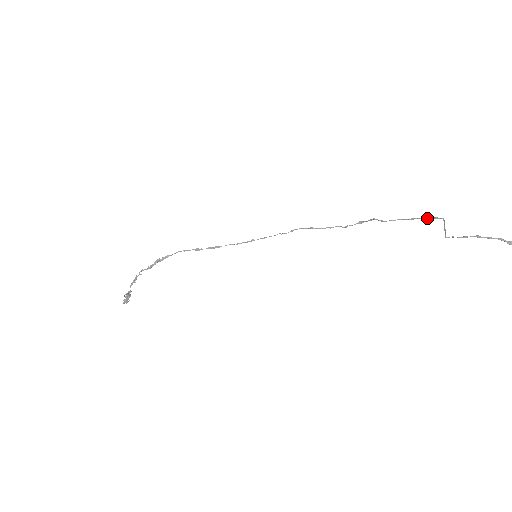
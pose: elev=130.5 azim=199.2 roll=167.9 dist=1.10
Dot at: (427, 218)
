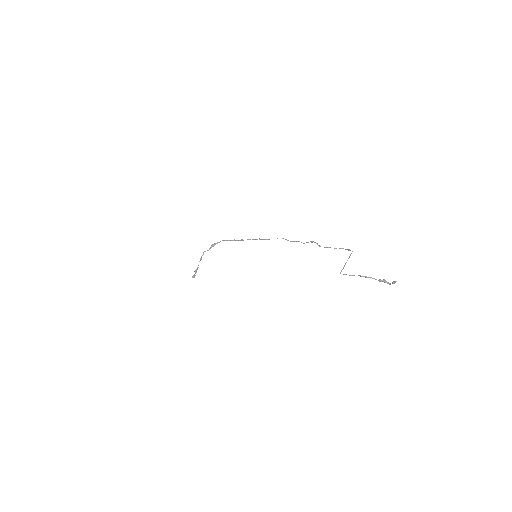
Dot at: occluded
